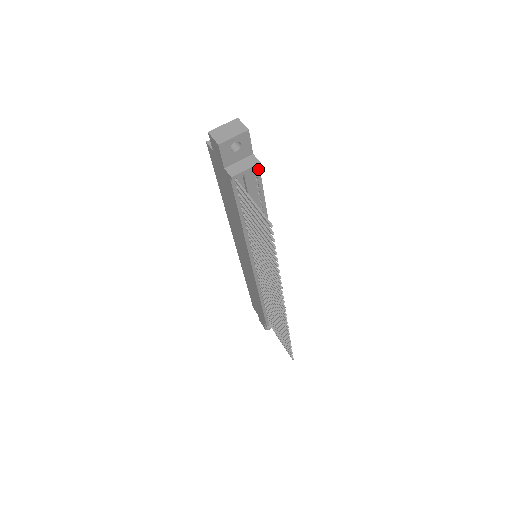
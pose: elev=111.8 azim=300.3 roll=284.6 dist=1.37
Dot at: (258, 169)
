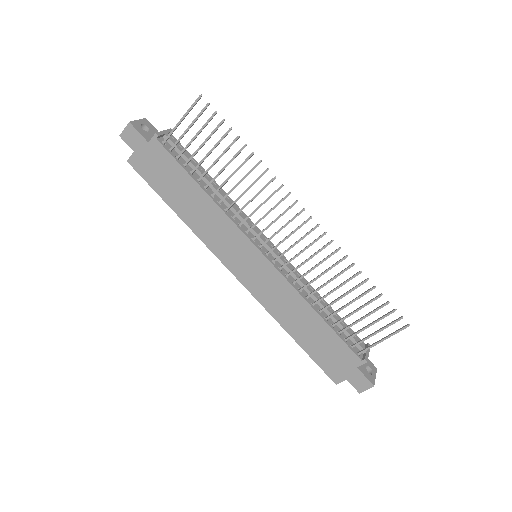
Dot at: (175, 139)
